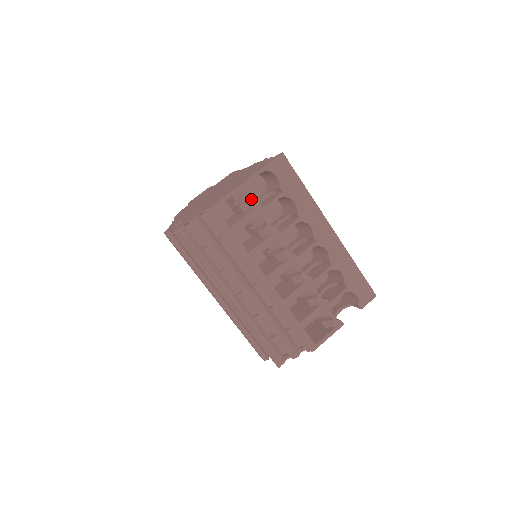
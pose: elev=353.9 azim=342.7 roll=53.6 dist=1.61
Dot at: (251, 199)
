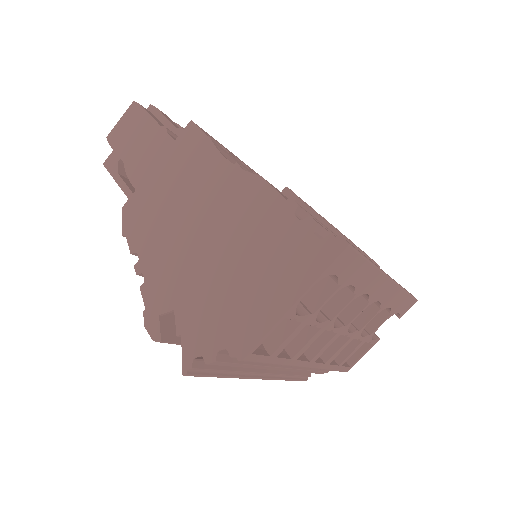
Dot at: (298, 317)
